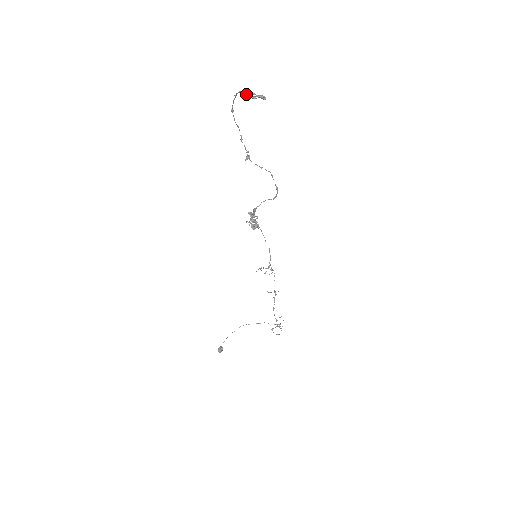
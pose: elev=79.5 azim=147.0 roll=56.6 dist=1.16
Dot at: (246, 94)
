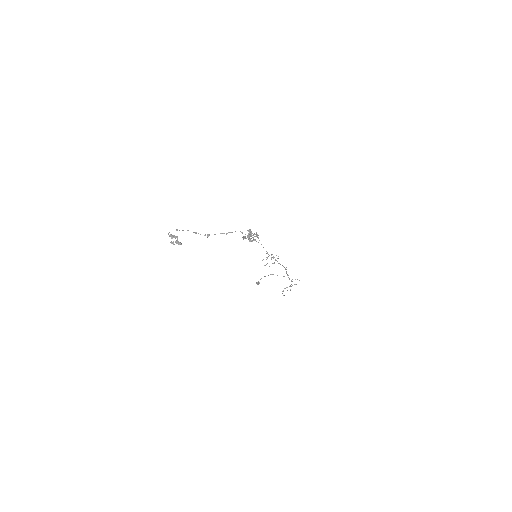
Dot at: (171, 237)
